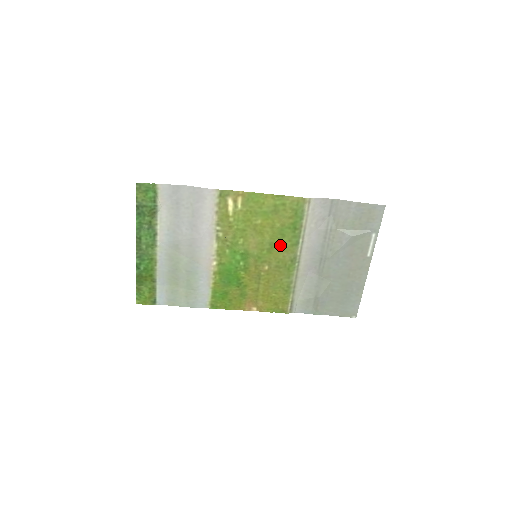
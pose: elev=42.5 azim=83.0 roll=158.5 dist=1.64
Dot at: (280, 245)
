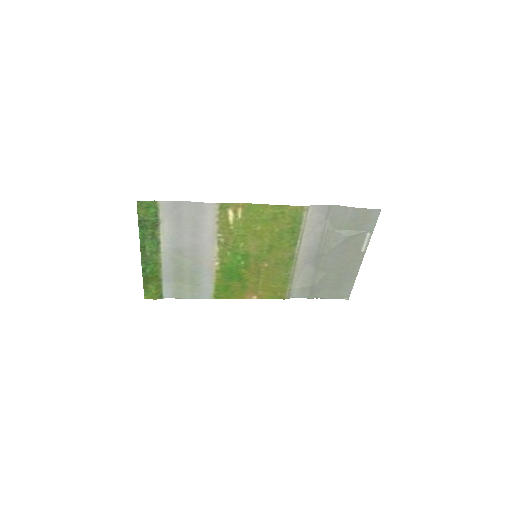
Dot at: (279, 246)
